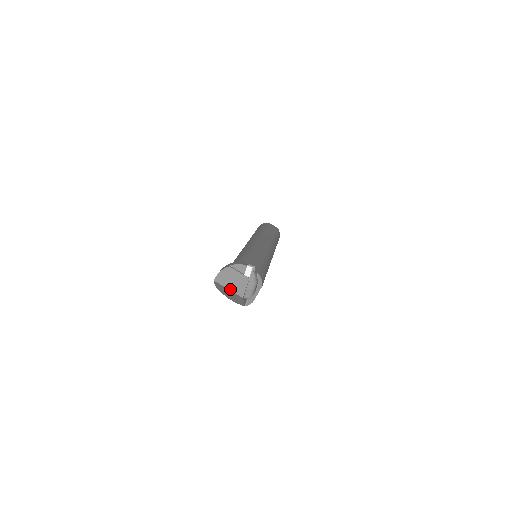
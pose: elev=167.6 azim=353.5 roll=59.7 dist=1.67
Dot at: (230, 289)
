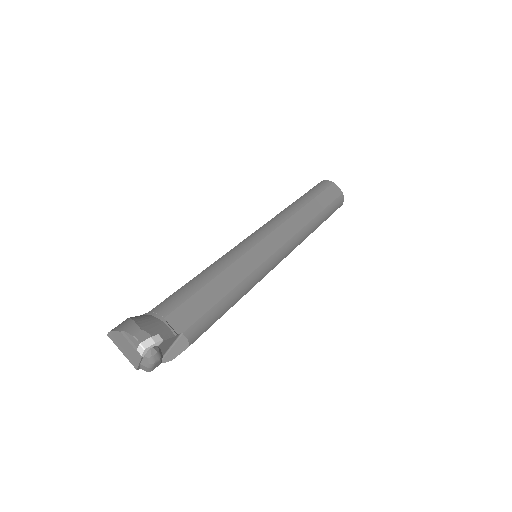
Dot at: (123, 353)
